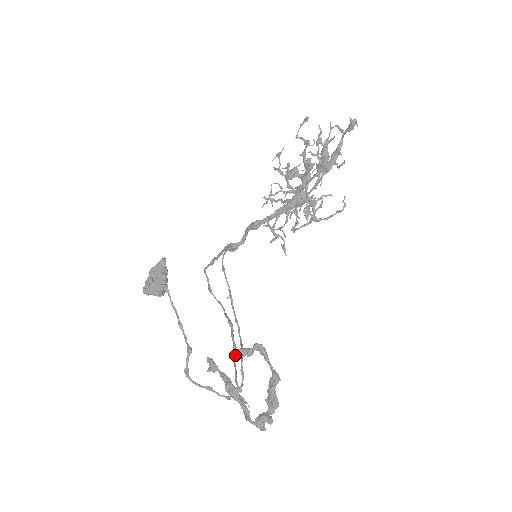
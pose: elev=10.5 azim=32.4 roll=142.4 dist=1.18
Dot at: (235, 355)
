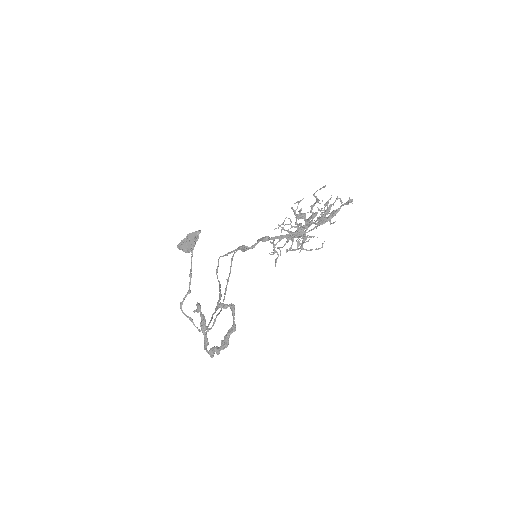
Dot at: (214, 313)
